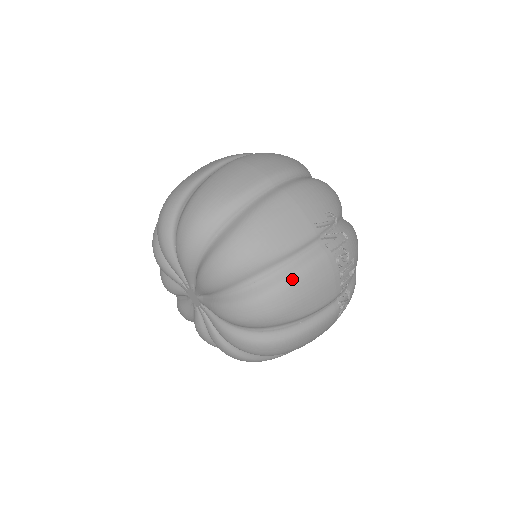
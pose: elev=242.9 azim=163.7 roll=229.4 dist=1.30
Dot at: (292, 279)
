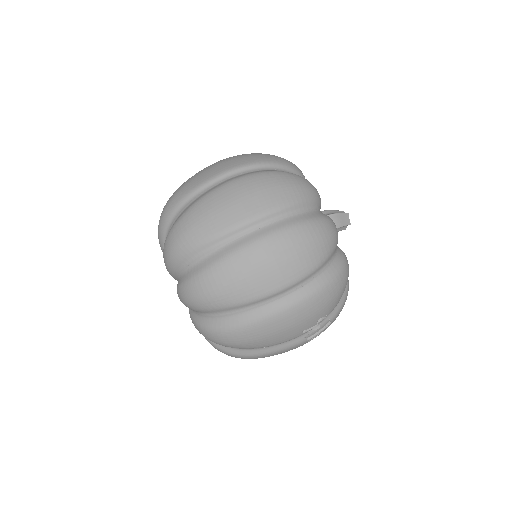
Dot at: (264, 355)
